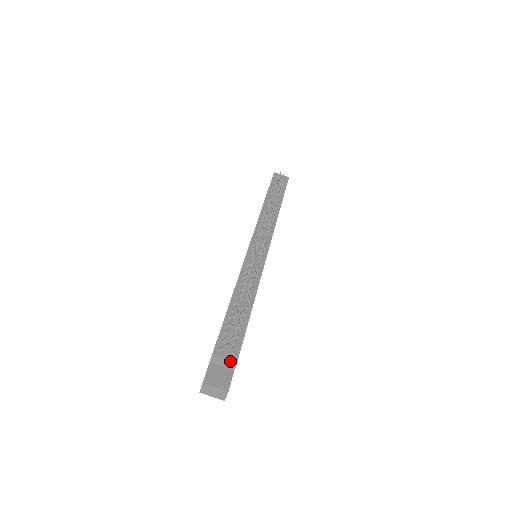
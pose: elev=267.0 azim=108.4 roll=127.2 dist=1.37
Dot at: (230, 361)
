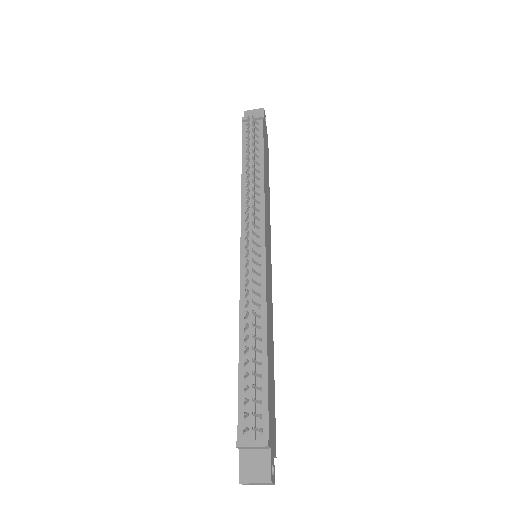
Dot at: (259, 446)
